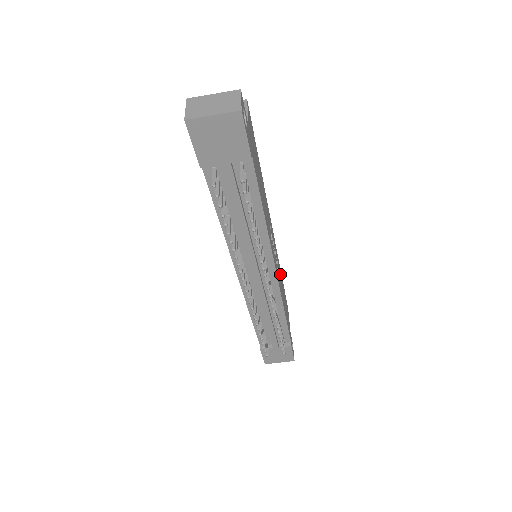
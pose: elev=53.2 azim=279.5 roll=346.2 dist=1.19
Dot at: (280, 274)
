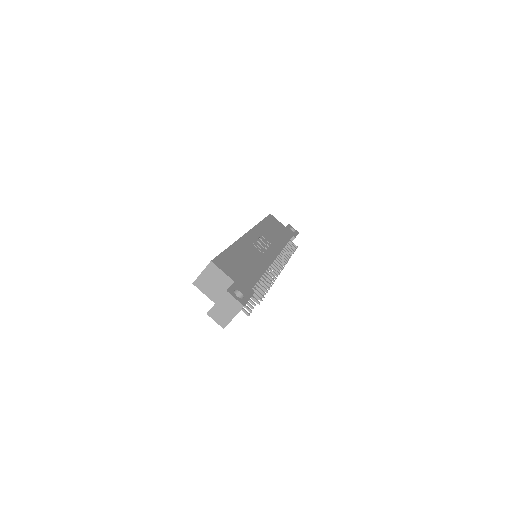
Dot at: (264, 230)
